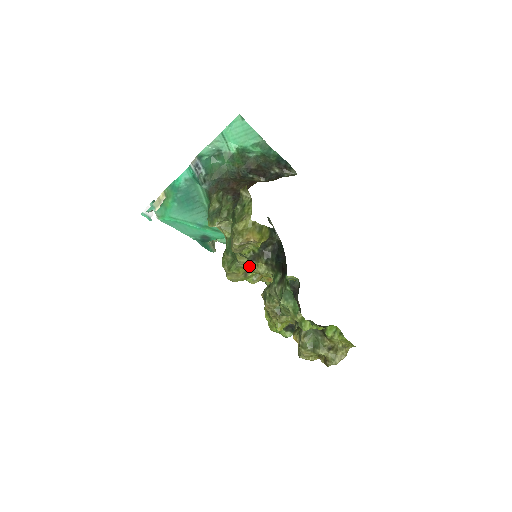
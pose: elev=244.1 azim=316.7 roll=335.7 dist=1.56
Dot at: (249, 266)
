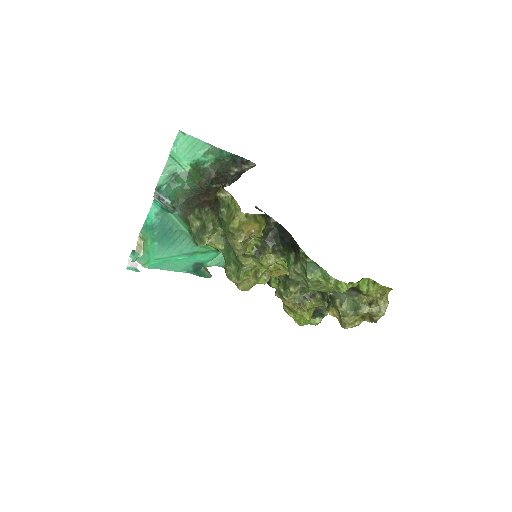
Dot at: (257, 265)
